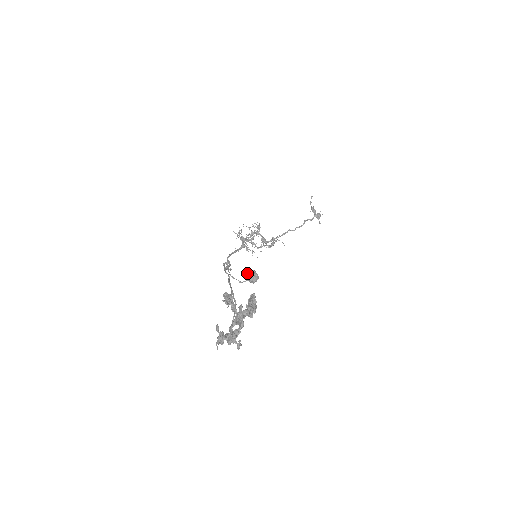
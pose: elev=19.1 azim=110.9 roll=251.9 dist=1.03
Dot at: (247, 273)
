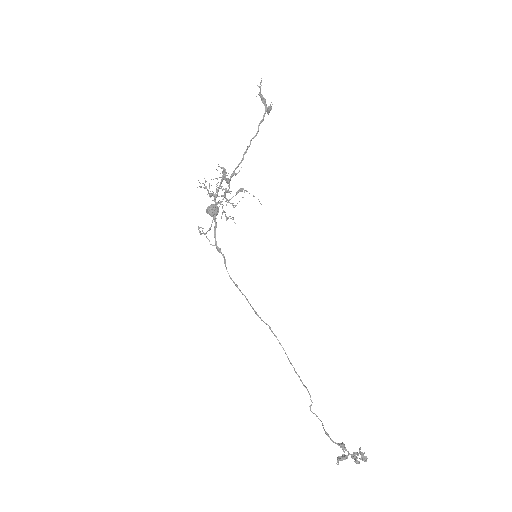
Dot at: (211, 213)
